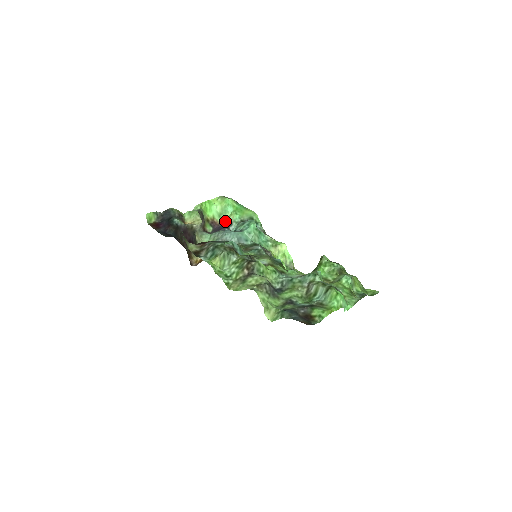
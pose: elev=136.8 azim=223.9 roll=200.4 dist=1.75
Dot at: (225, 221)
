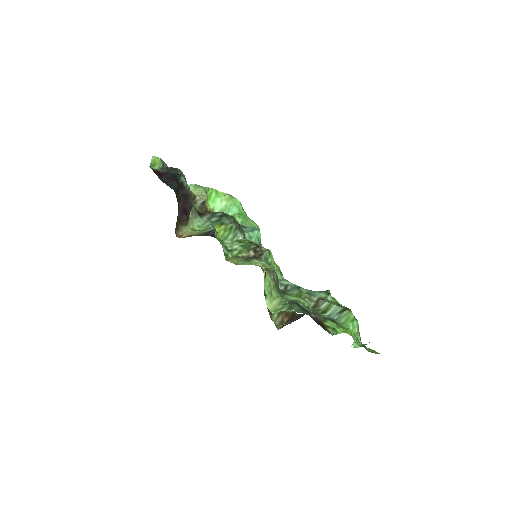
Dot at: occluded
